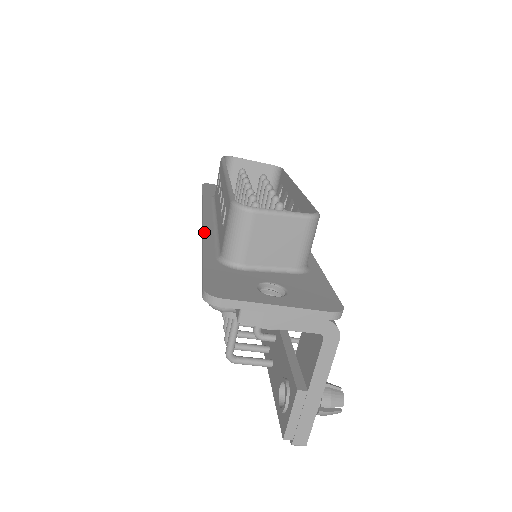
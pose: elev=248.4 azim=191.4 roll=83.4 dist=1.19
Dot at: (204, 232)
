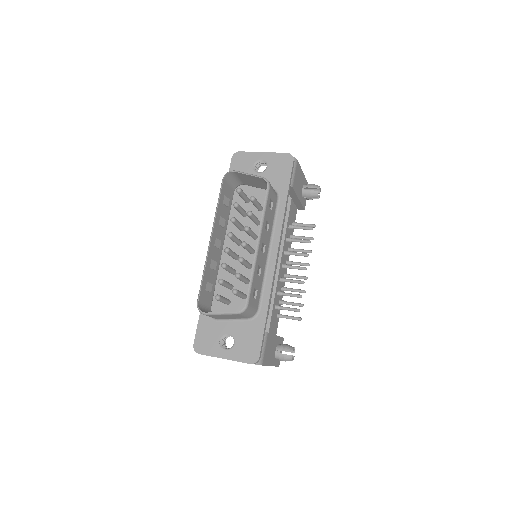
Dot at: occluded
